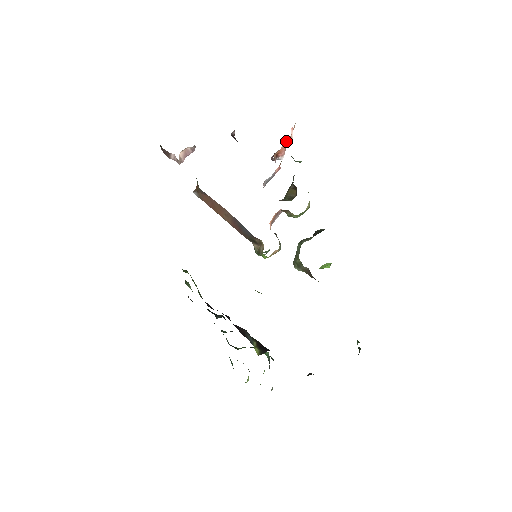
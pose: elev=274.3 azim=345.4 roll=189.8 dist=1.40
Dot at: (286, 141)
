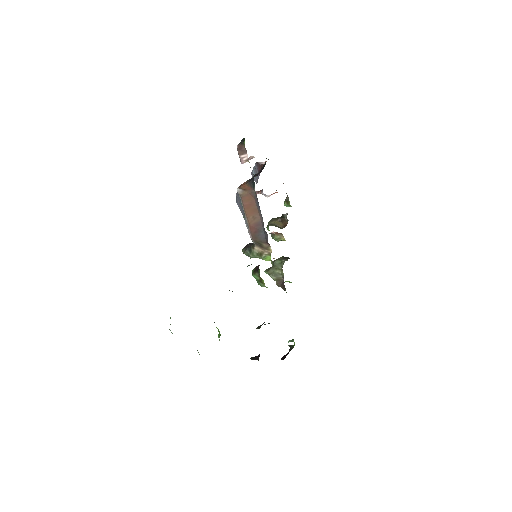
Dot at: occluded
